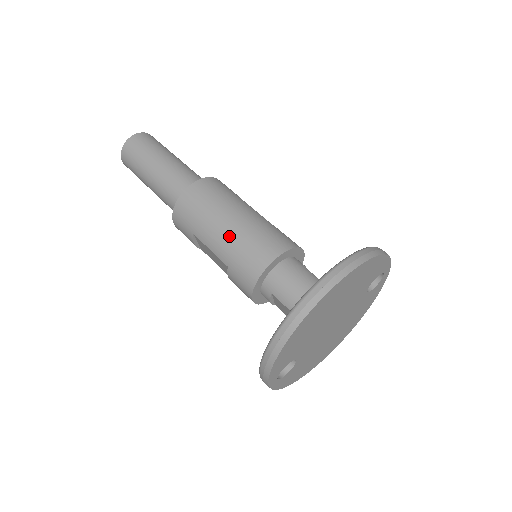
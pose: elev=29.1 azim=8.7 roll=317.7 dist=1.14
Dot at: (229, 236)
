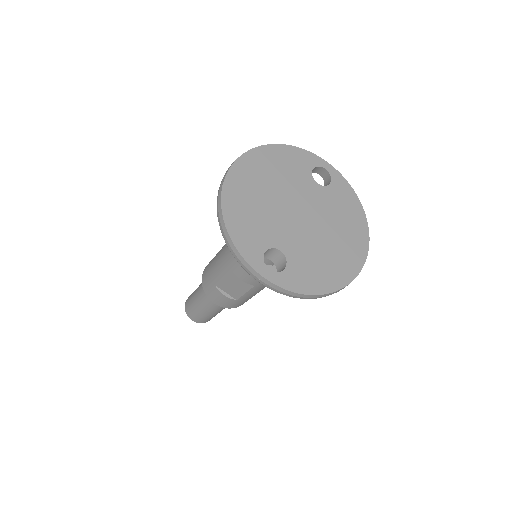
Dot at: (222, 253)
